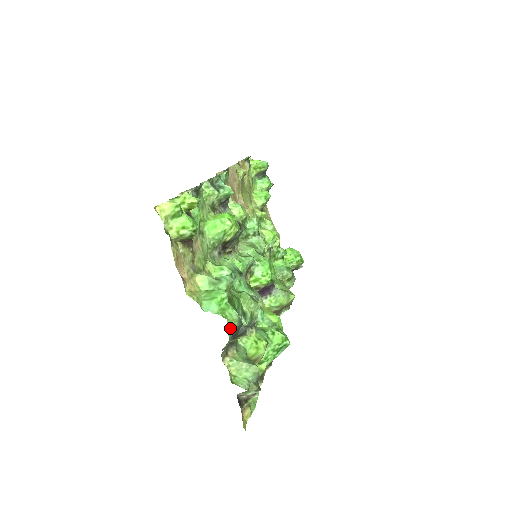
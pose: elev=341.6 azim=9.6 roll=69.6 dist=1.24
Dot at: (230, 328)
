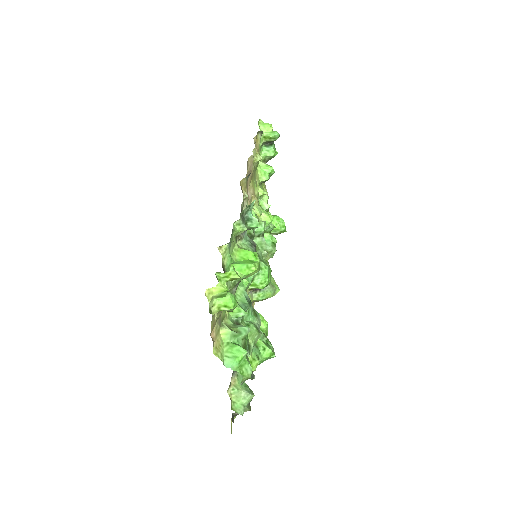
Dot at: (243, 380)
